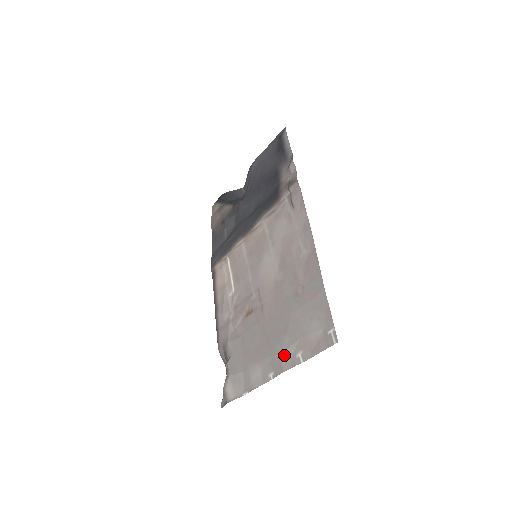
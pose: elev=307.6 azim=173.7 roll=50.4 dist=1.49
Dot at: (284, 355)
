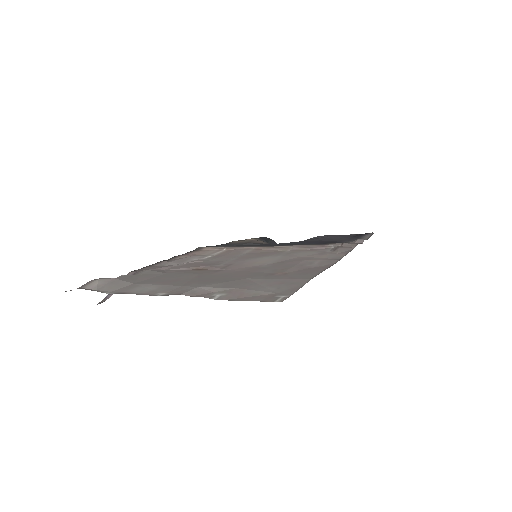
Dot at: (200, 288)
